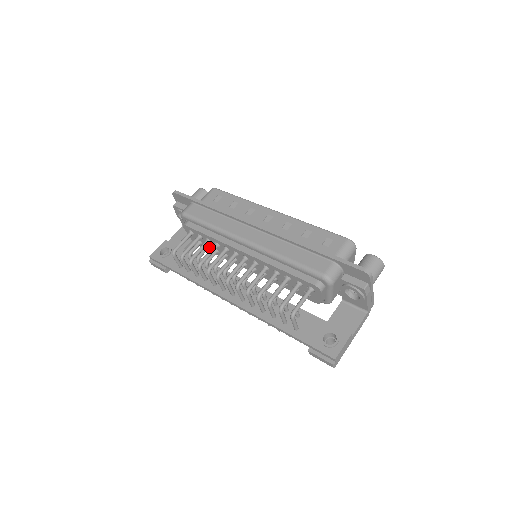
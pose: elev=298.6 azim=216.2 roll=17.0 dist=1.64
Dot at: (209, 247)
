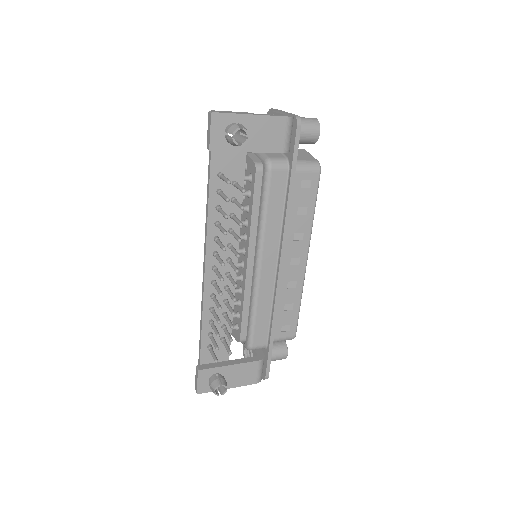
Dot at: (237, 312)
